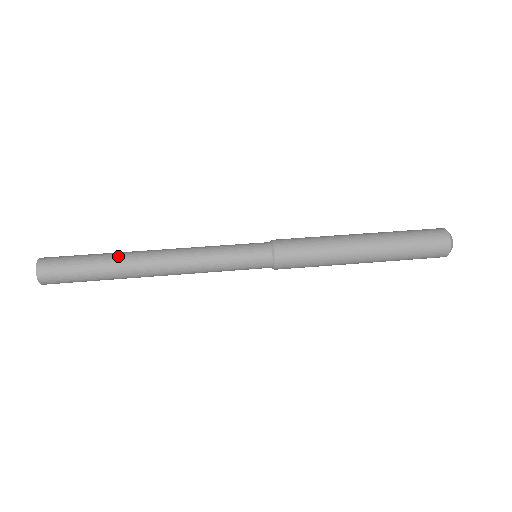
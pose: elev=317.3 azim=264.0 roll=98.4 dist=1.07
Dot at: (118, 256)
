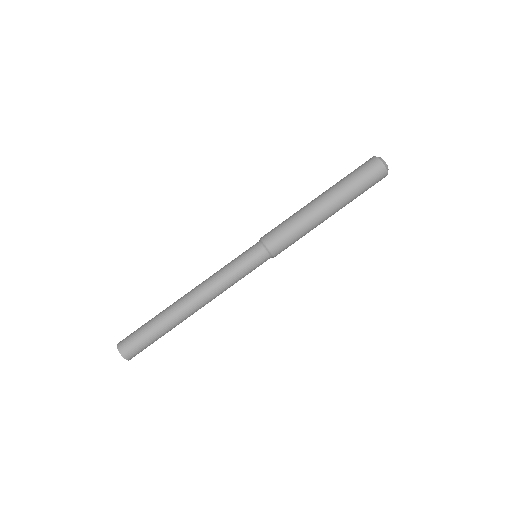
Dot at: (165, 311)
